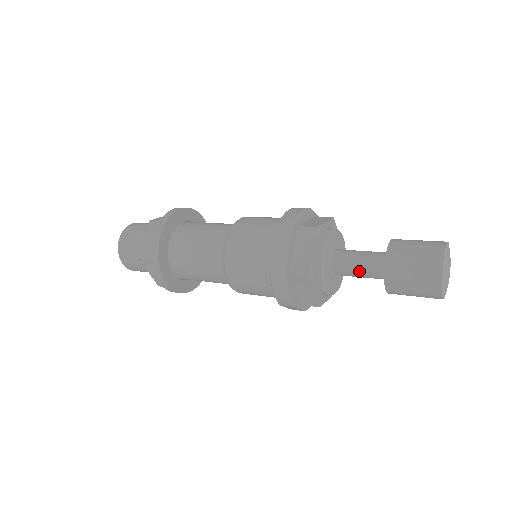
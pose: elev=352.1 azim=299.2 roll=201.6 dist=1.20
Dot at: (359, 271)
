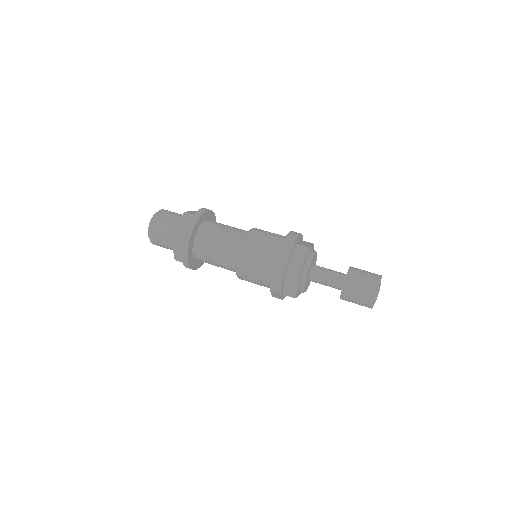
Dot at: (326, 281)
